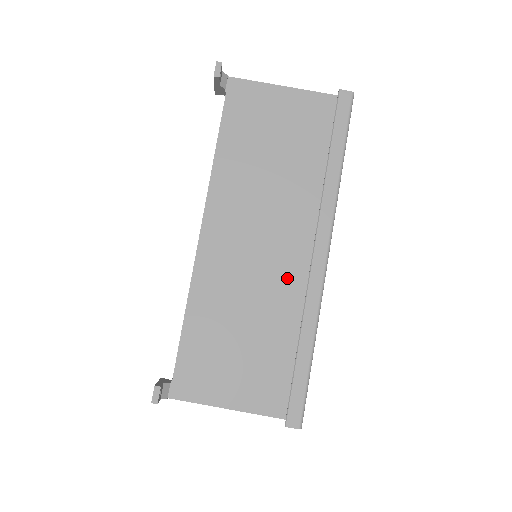
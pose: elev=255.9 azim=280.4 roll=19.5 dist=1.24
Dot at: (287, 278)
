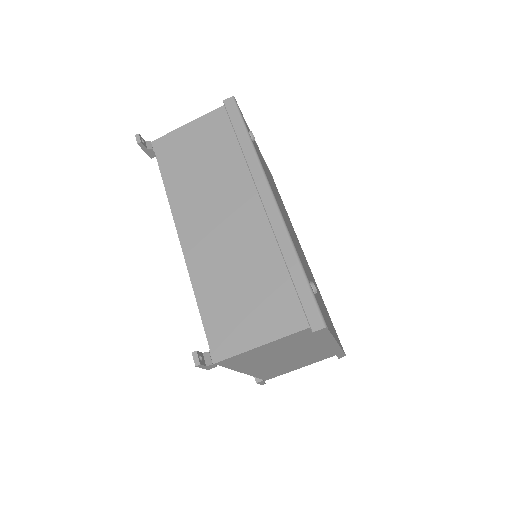
Dot at: (254, 230)
